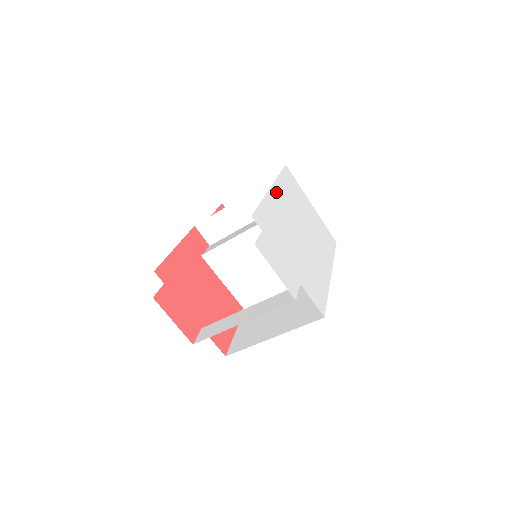
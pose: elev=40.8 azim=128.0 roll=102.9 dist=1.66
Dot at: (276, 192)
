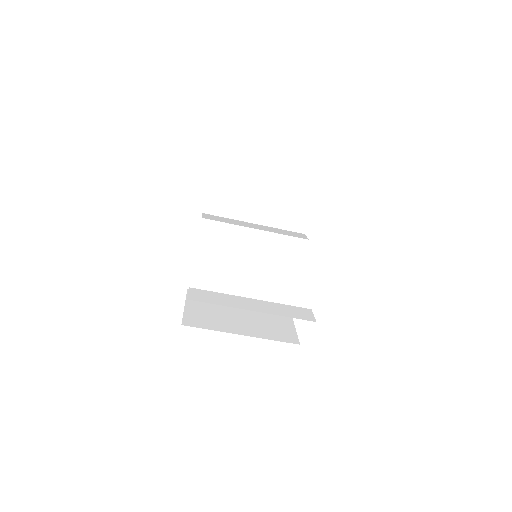
Dot at: occluded
